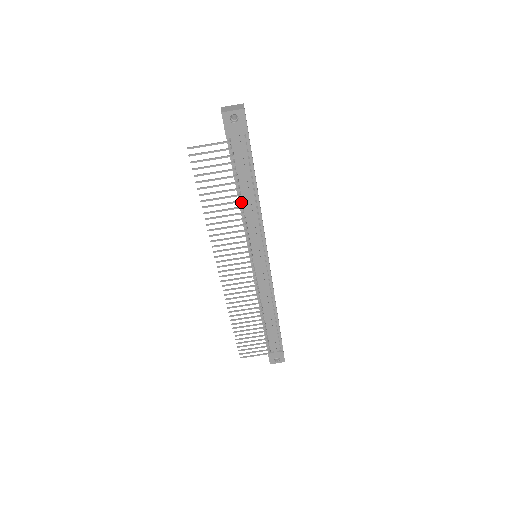
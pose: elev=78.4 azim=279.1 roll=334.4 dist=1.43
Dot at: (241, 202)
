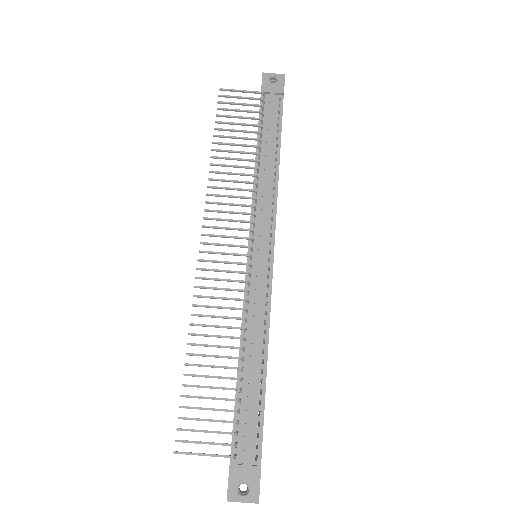
Dot at: (258, 163)
